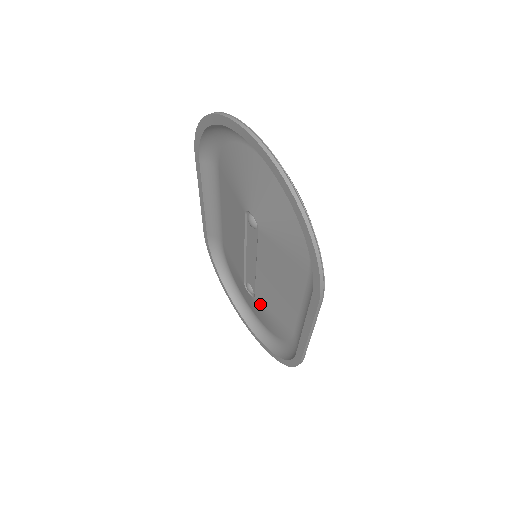
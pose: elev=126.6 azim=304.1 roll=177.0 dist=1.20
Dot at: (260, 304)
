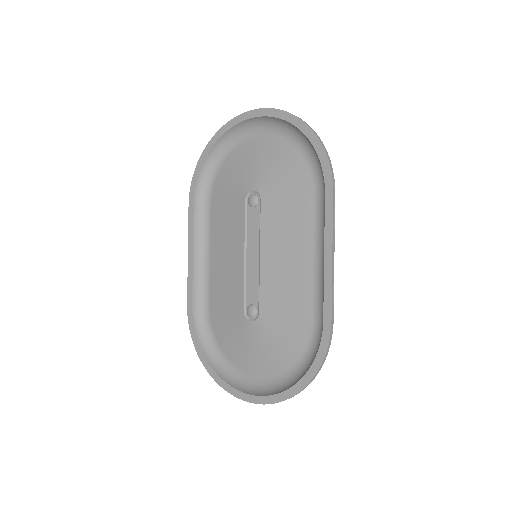
Dot at: (267, 319)
